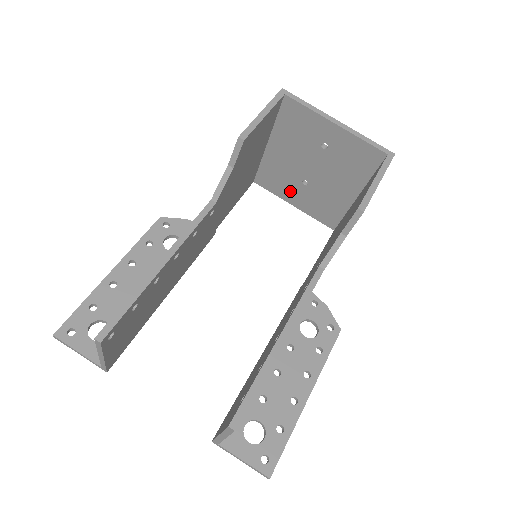
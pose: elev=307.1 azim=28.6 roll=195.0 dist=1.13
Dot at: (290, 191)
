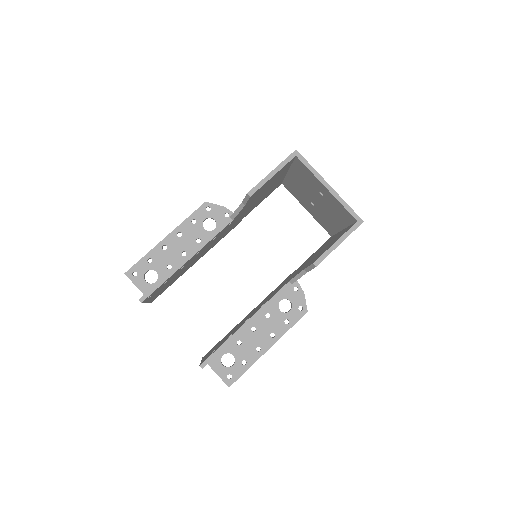
Dot at: (304, 202)
